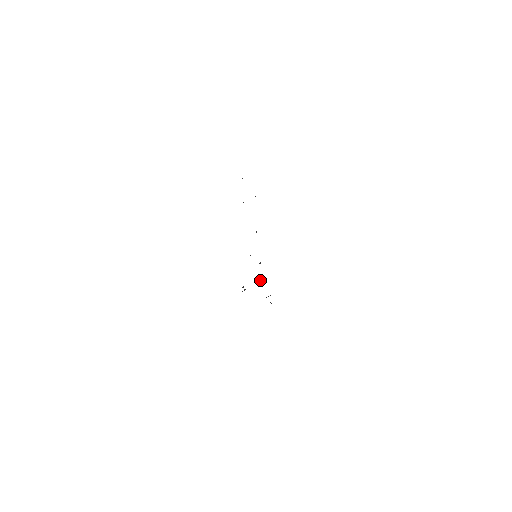
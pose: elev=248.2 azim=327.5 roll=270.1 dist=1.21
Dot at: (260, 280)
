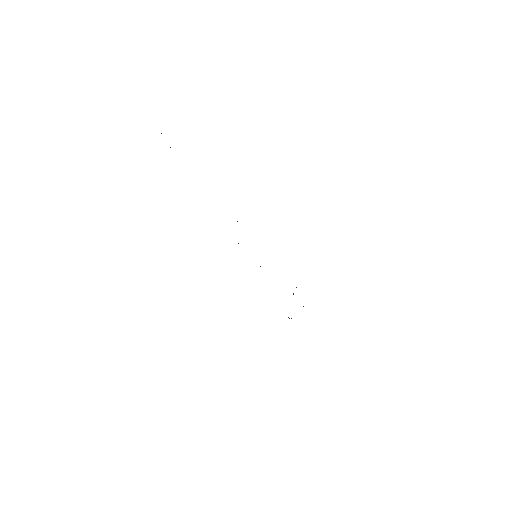
Dot at: occluded
